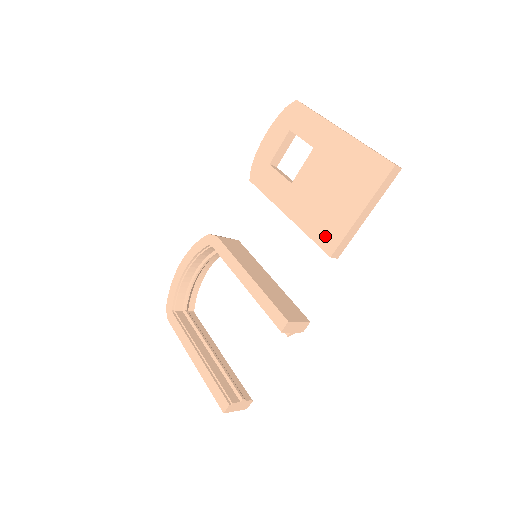
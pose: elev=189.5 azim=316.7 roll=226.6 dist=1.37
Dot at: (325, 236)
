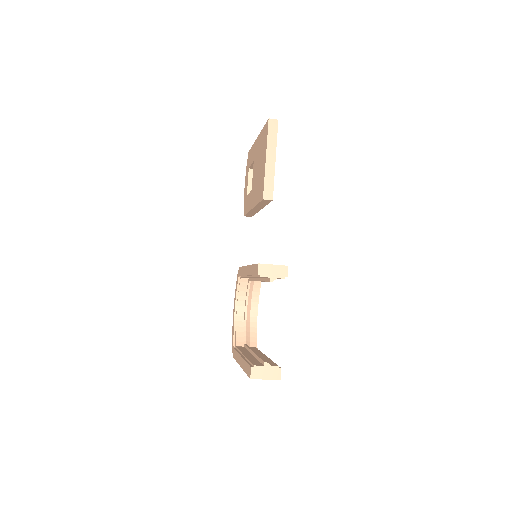
Dot at: (260, 193)
